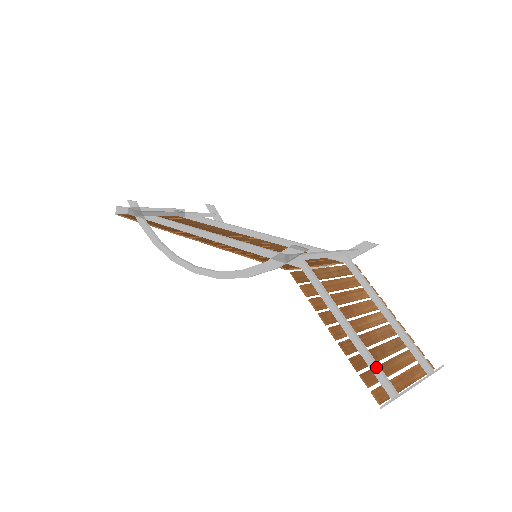
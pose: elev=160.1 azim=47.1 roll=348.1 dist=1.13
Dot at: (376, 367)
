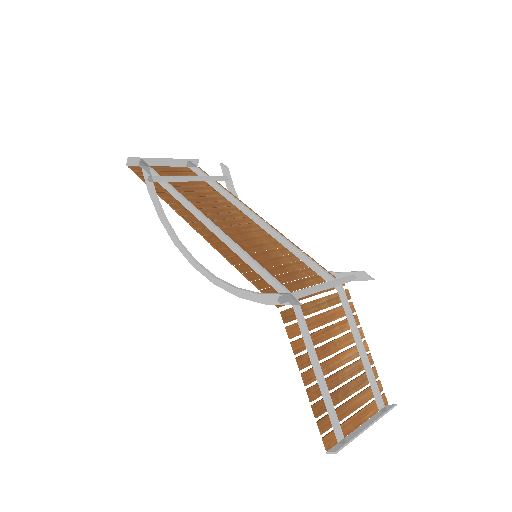
Dot at: (333, 415)
